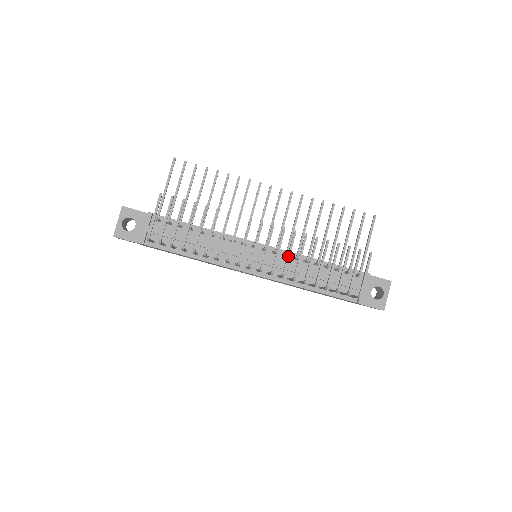
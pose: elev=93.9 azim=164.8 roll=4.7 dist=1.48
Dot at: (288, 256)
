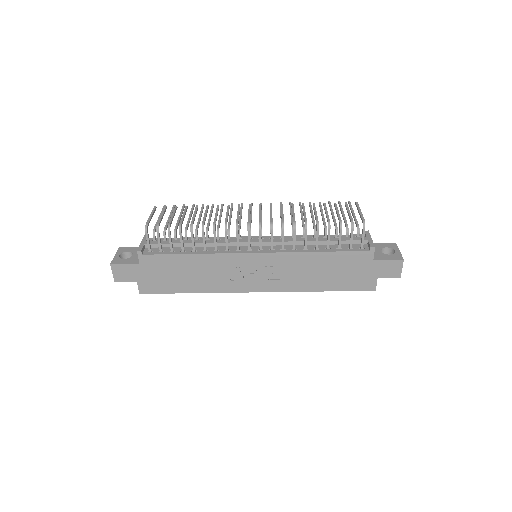
Dot at: (282, 215)
